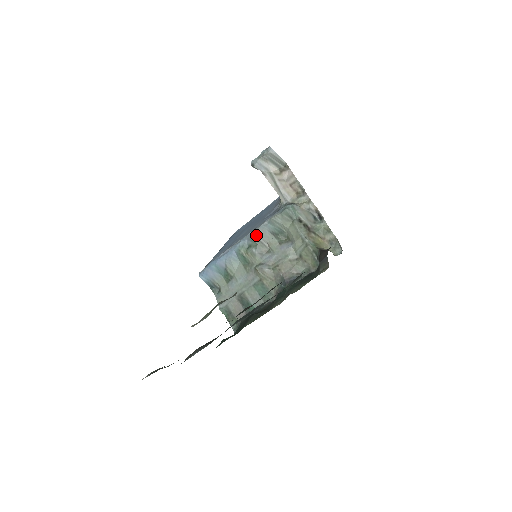
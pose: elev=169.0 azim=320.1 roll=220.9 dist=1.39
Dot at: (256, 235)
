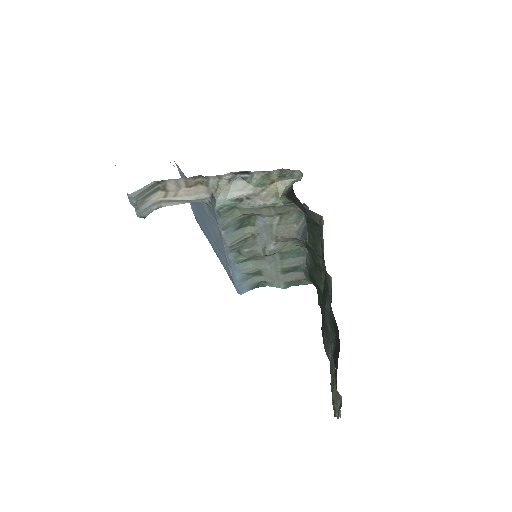
Dot at: (231, 245)
